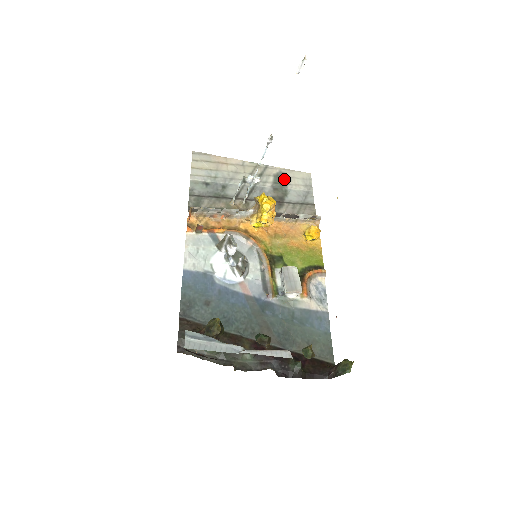
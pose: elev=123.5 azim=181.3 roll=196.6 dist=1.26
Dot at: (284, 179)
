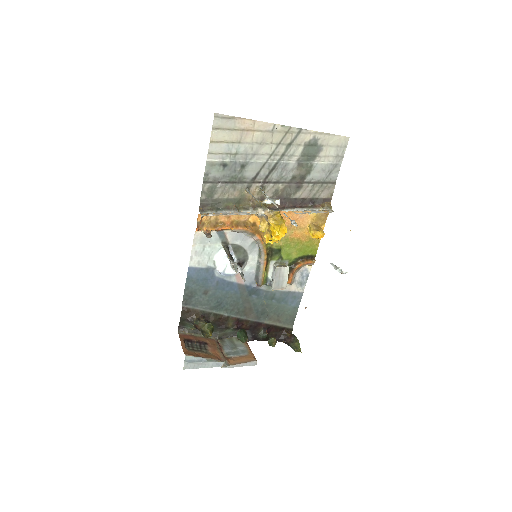
Dot at: (315, 149)
